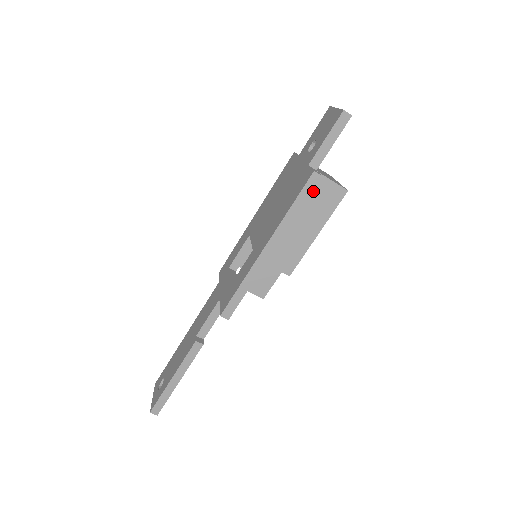
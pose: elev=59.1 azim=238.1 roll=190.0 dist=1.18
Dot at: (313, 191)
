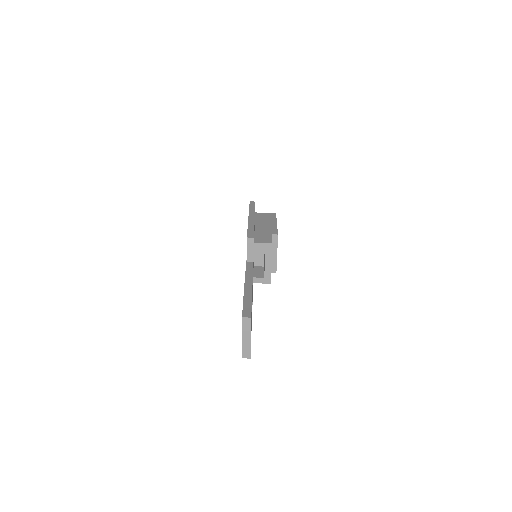
Dot at: (259, 216)
